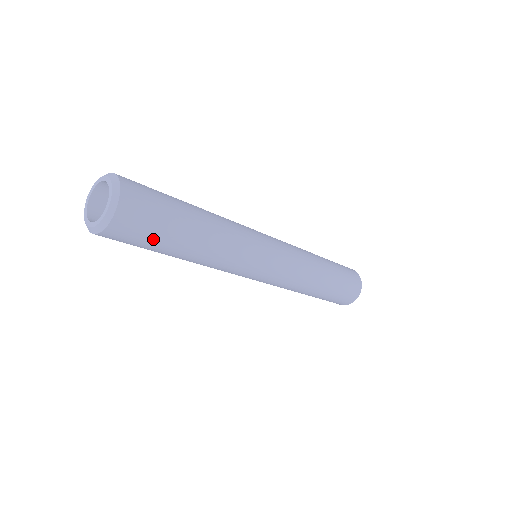
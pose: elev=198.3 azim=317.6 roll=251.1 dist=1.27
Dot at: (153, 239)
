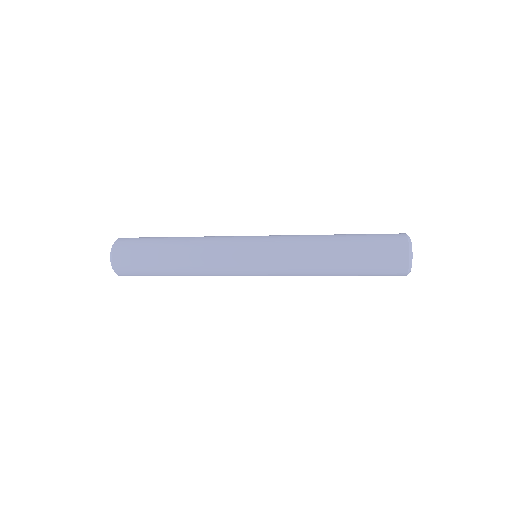
Dot at: occluded
